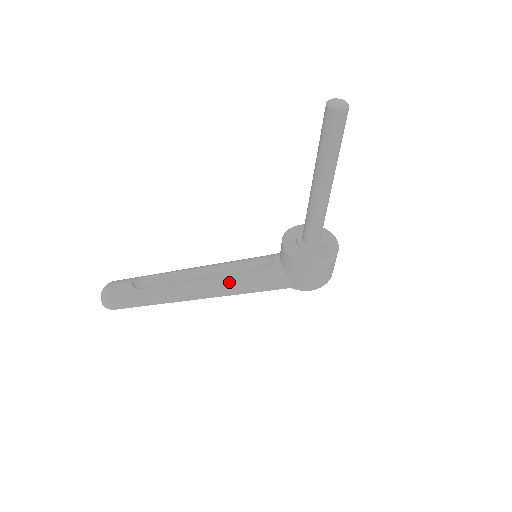
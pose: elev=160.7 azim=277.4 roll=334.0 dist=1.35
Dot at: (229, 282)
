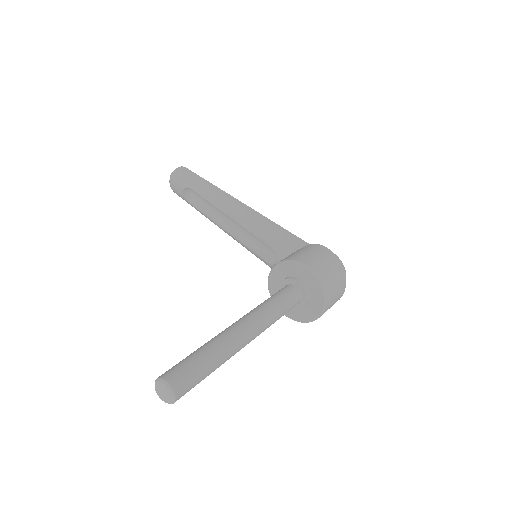
Dot at: occluded
